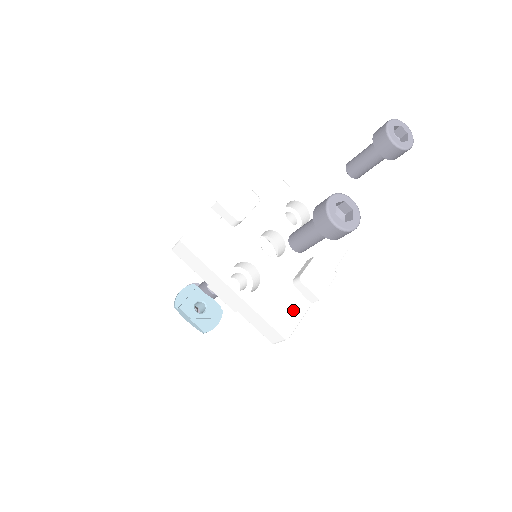
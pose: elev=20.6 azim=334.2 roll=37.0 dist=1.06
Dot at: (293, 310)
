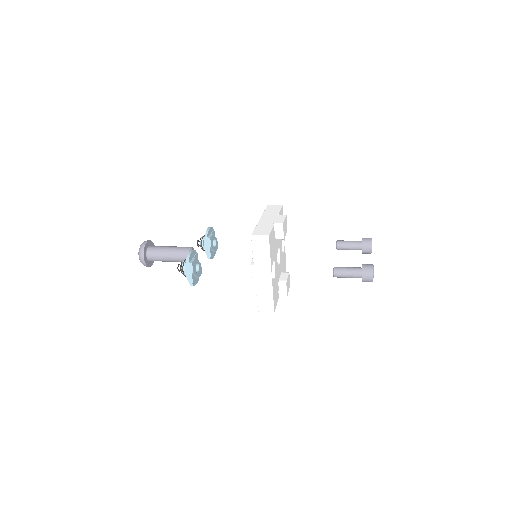
Dot at: (277, 297)
